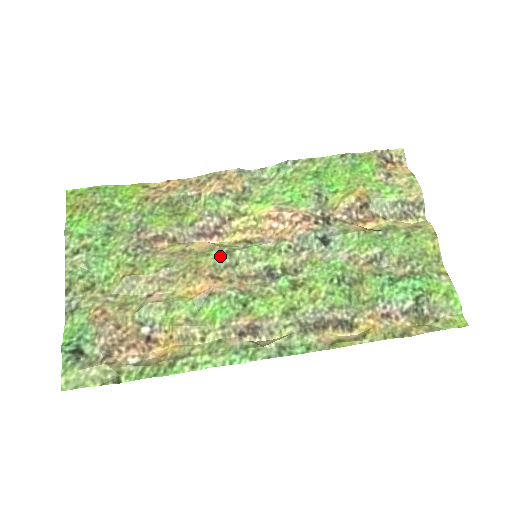
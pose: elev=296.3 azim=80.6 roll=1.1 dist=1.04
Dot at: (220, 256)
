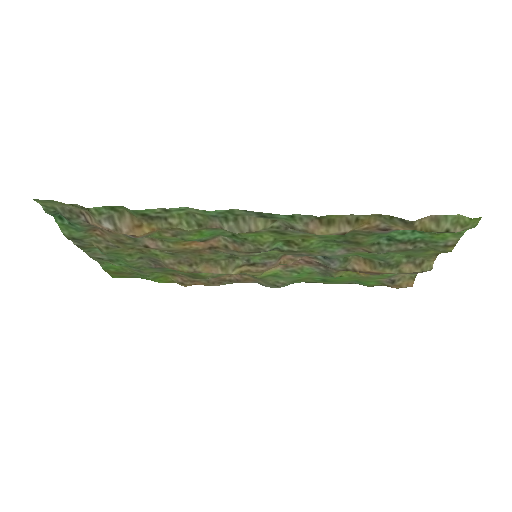
Dot at: (222, 257)
